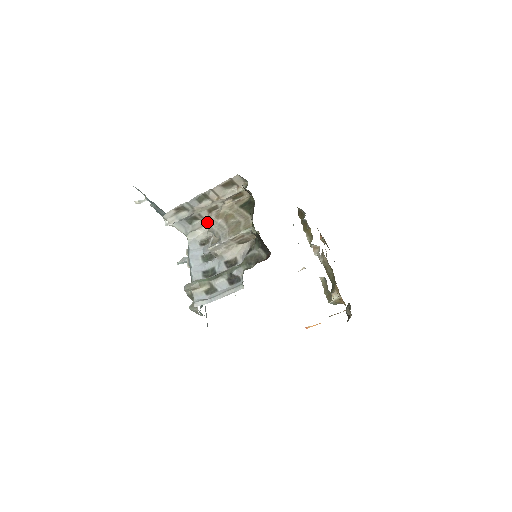
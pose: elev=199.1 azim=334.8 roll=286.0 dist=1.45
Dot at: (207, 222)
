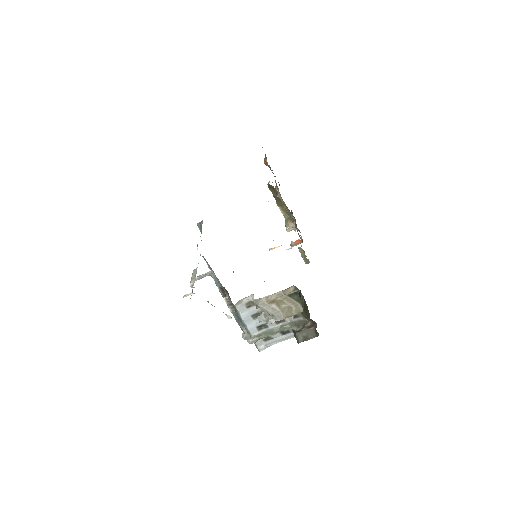
Dot at: (260, 306)
